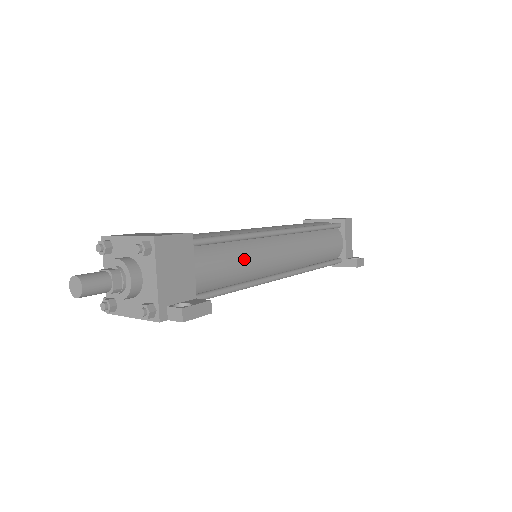
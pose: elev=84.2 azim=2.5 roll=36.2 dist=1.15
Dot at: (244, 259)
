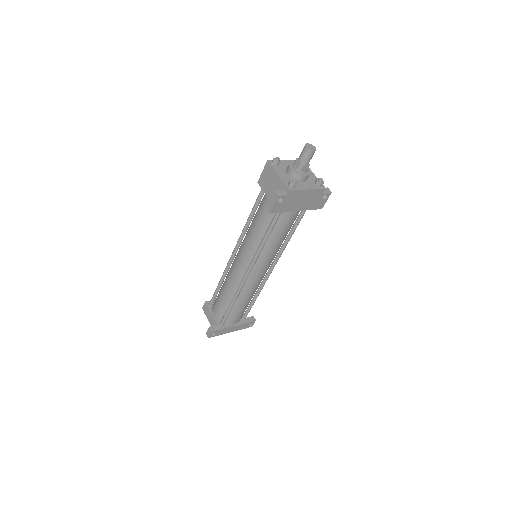
Dot at: occluded
